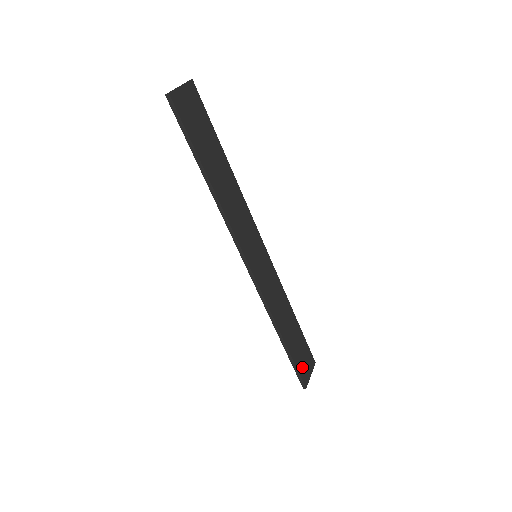
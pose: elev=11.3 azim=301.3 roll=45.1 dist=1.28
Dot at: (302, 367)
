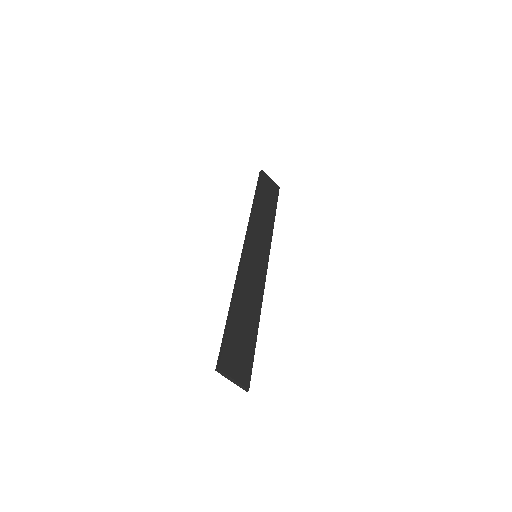
Dot at: (231, 353)
